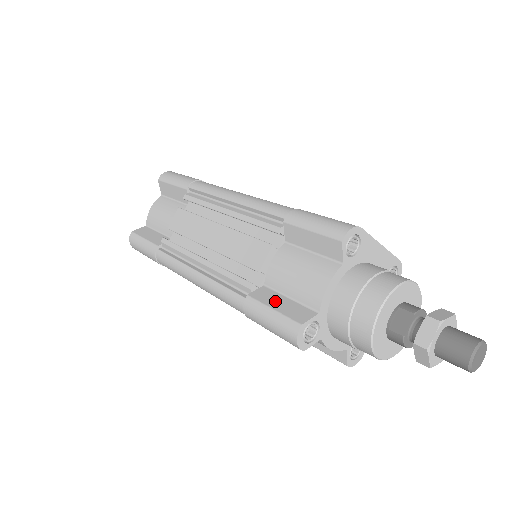
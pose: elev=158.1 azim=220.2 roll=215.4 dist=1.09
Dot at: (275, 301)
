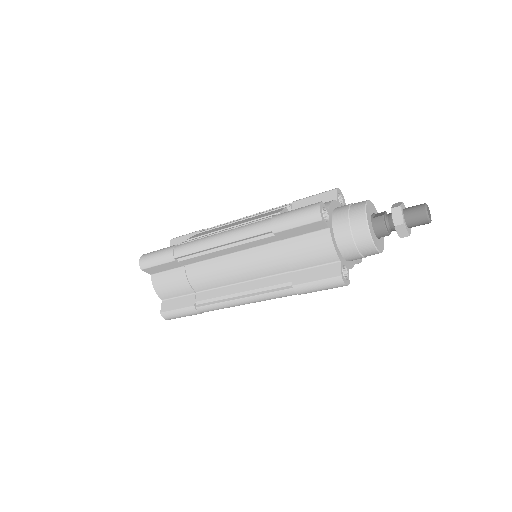
Dot at: occluded
